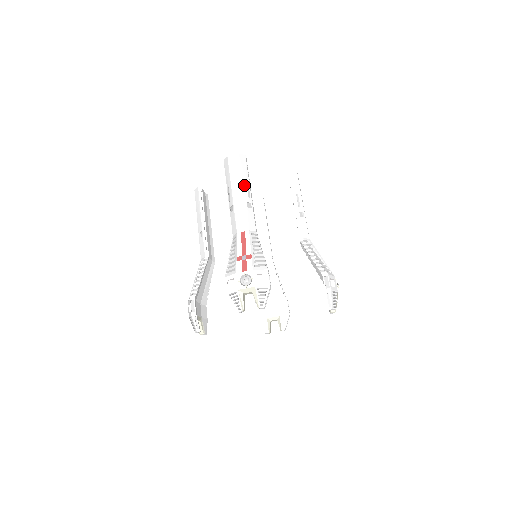
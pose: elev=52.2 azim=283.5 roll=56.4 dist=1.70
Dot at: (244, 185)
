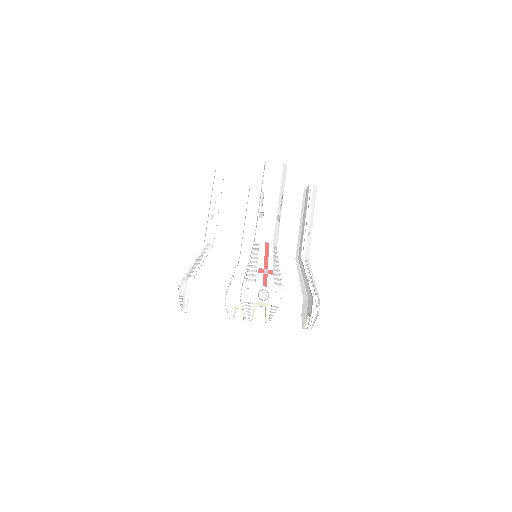
Dot at: (280, 197)
